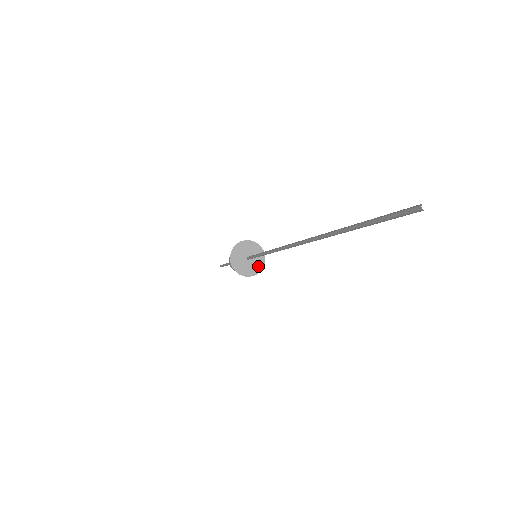
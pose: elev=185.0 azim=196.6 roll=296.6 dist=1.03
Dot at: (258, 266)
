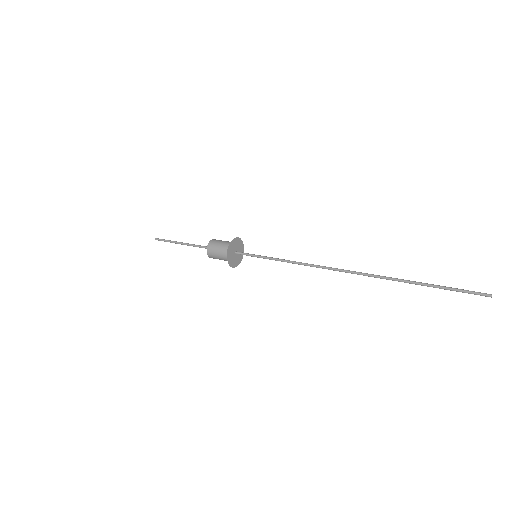
Dot at: (236, 263)
